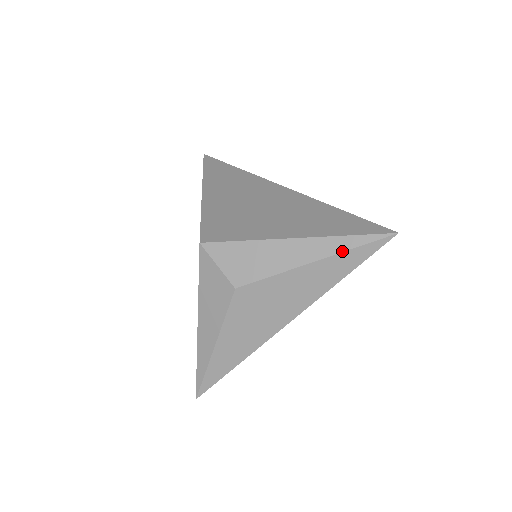
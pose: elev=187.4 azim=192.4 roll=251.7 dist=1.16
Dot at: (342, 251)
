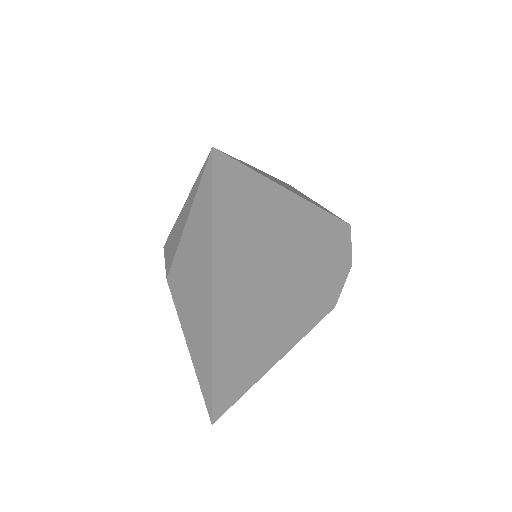
Dot at: (194, 199)
